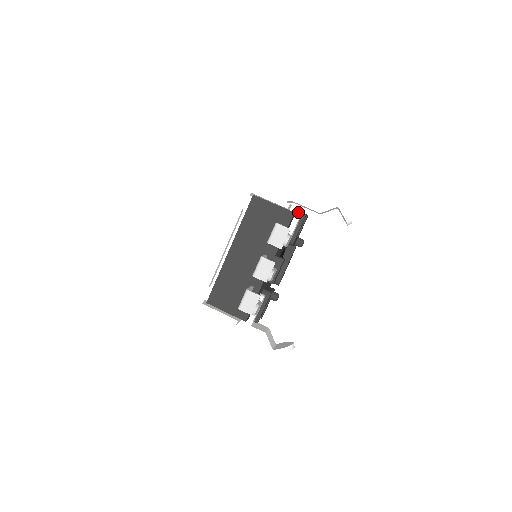
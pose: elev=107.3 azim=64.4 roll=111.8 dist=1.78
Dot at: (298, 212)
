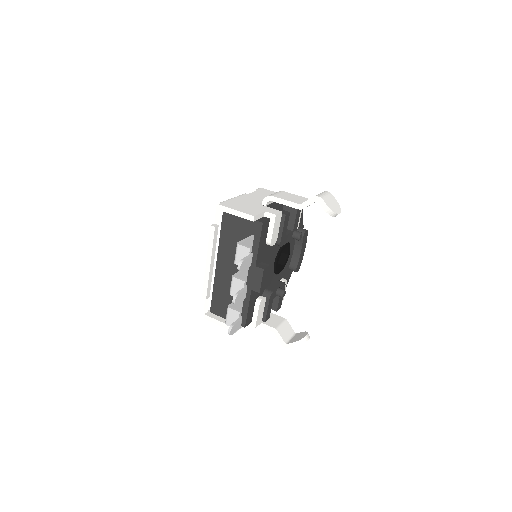
Dot at: (272, 217)
